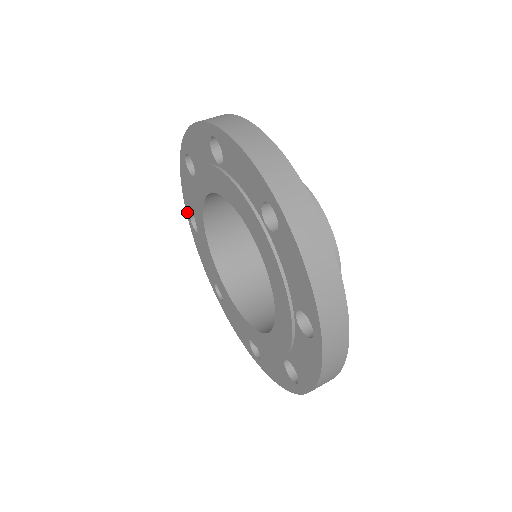
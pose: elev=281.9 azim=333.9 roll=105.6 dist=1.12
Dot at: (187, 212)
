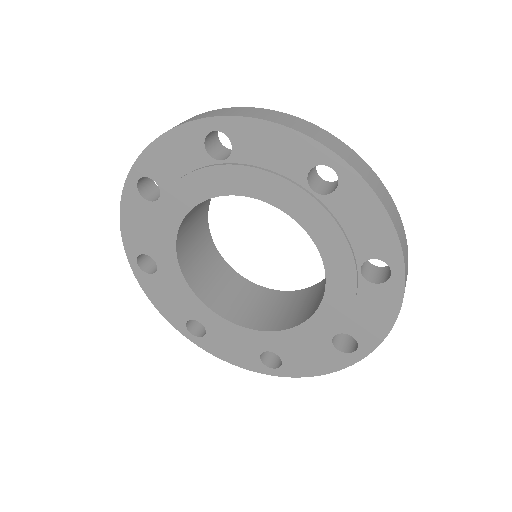
Dot at: (135, 170)
